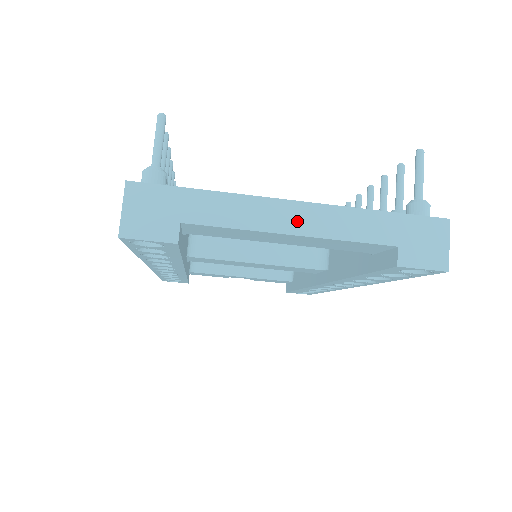
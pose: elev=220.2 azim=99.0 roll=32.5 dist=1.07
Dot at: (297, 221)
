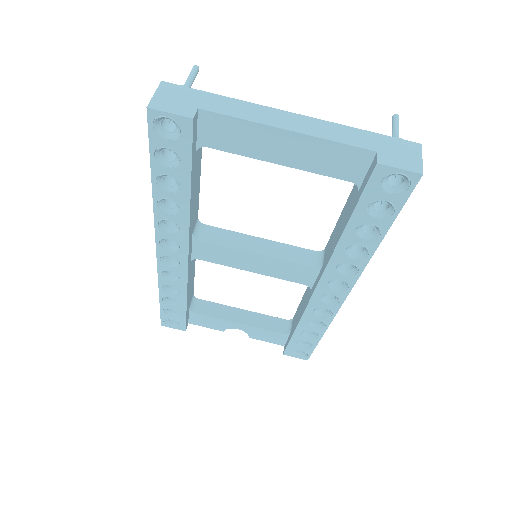
Dot at: (292, 123)
